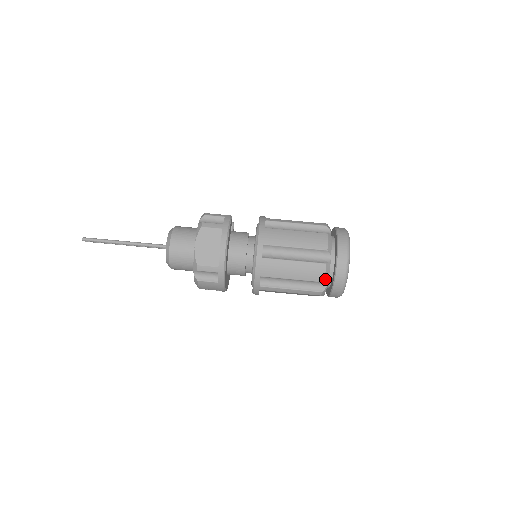
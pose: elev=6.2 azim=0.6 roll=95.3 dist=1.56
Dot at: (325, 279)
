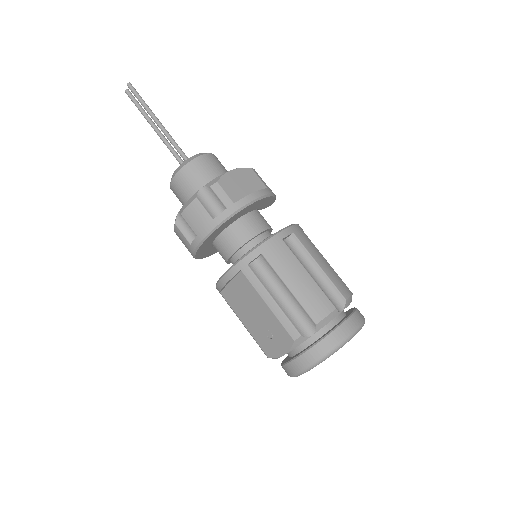
Dot at: (320, 323)
